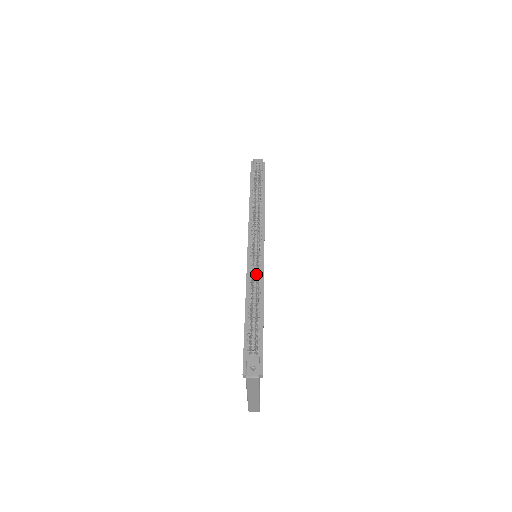
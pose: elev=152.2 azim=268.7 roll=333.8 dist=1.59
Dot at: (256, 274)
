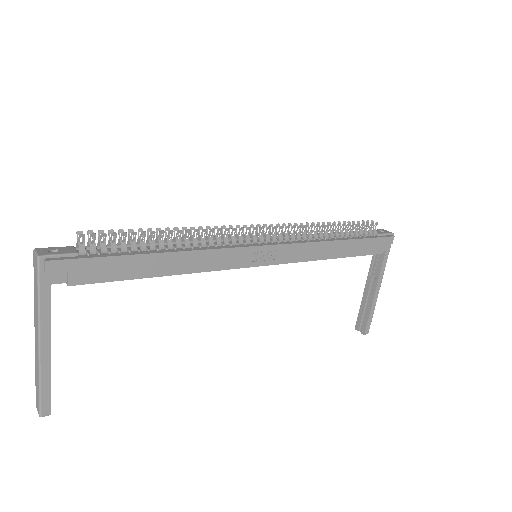
Dot at: (216, 235)
